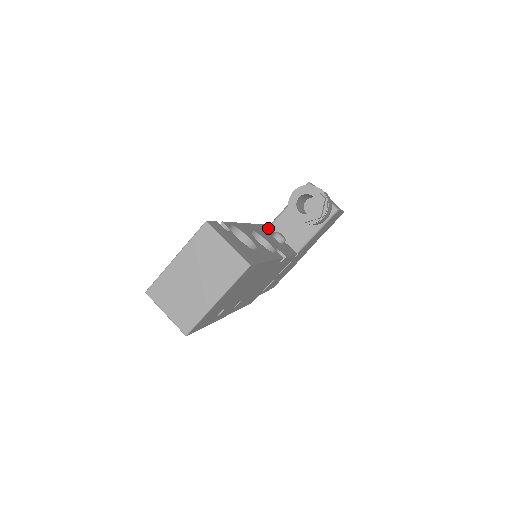
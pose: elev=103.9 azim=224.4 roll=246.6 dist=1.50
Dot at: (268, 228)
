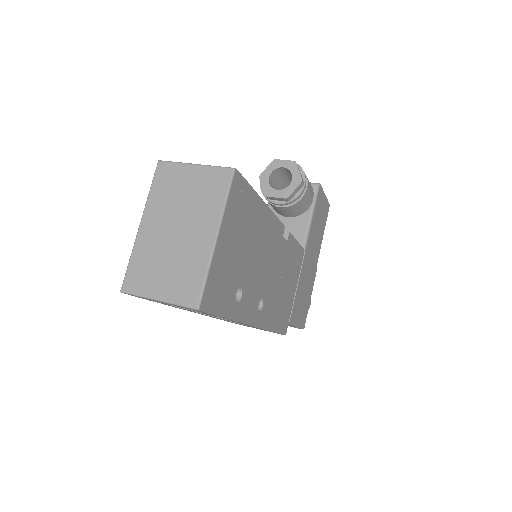
Dot at: occluded
